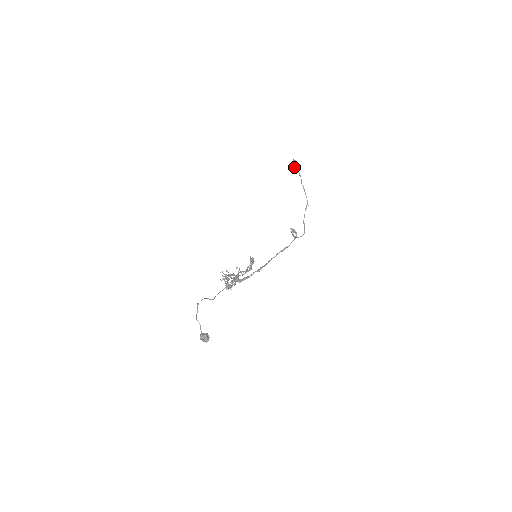
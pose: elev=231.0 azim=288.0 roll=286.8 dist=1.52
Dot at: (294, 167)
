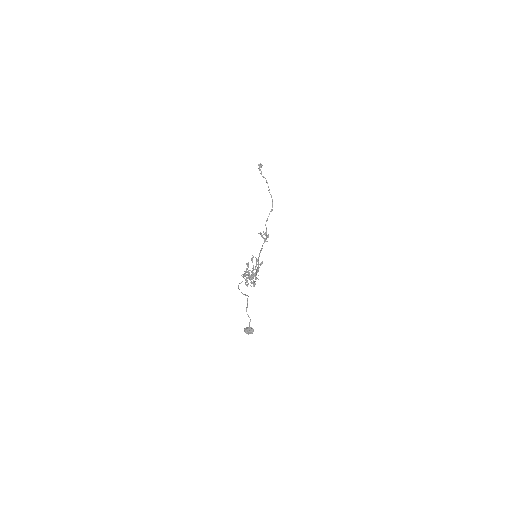
Dot at: (261, 171)
